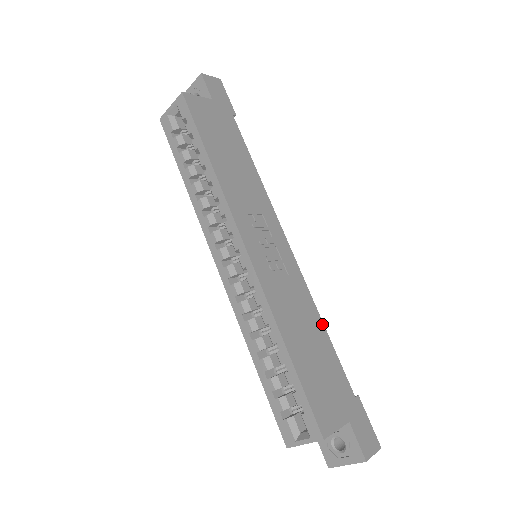
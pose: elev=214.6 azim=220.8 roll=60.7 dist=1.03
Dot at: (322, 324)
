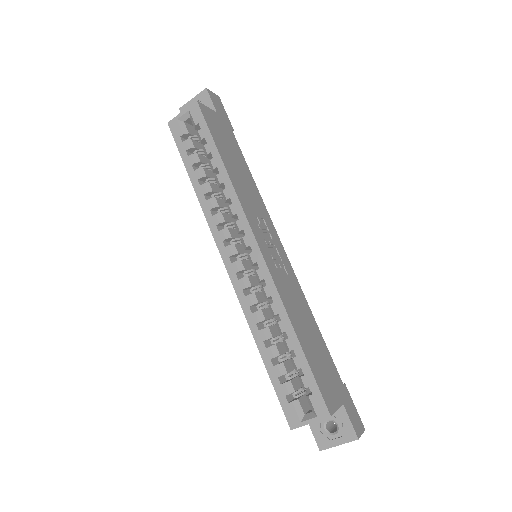
Dot at: (314, 319)
